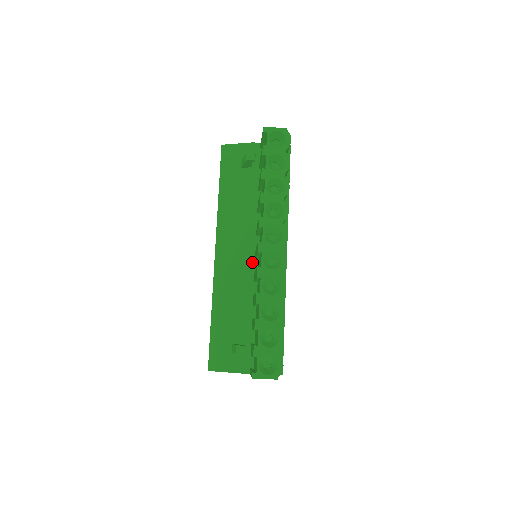
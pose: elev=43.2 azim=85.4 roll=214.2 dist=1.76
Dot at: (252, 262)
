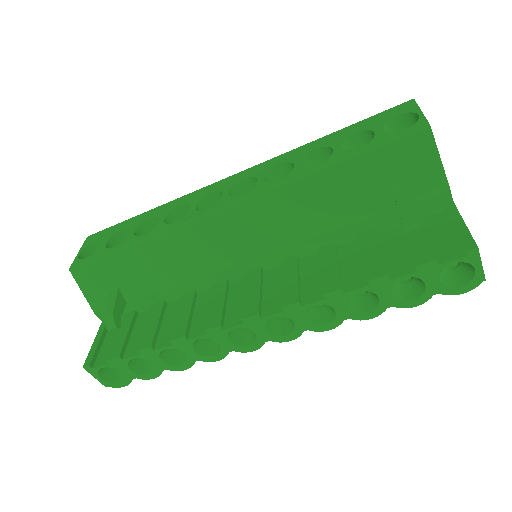
Dot at: (239, 271)
